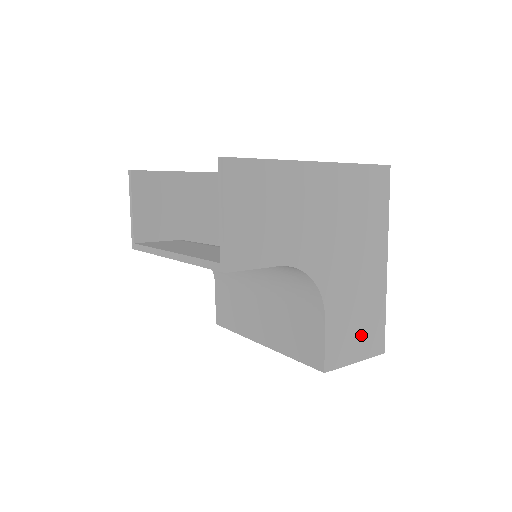
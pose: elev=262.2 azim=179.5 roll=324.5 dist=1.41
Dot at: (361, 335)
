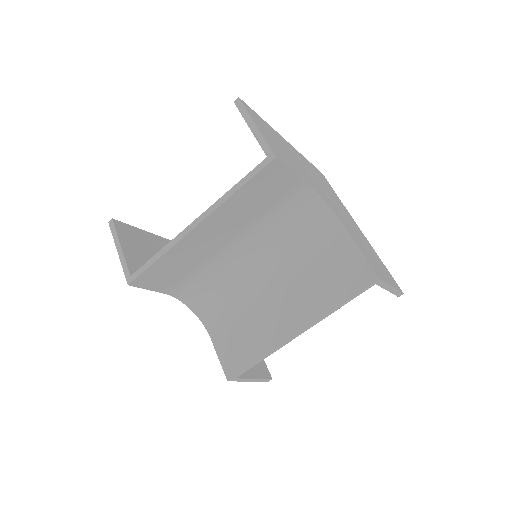
Dot at: (380, 268)
